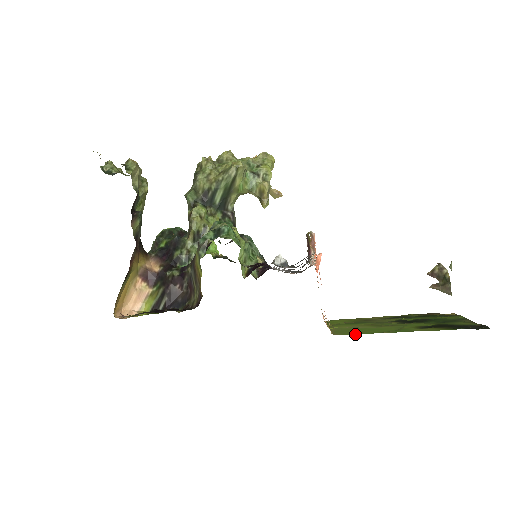
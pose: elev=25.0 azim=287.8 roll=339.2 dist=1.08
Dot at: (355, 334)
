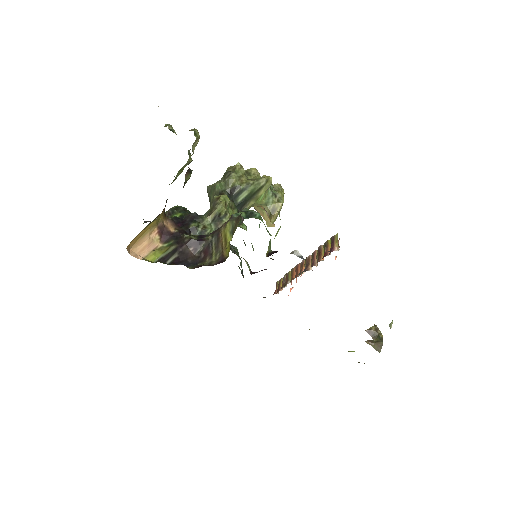
Dot at: occluded
